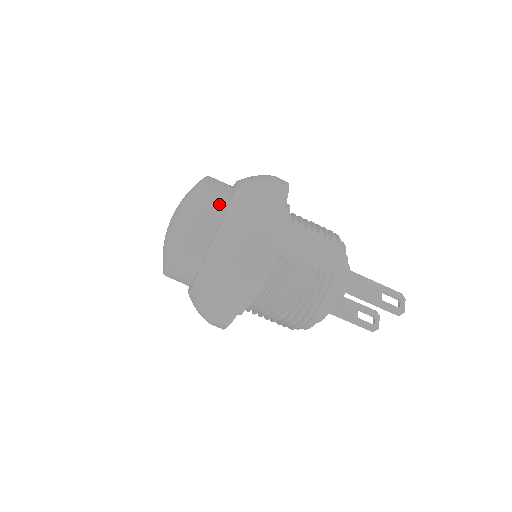
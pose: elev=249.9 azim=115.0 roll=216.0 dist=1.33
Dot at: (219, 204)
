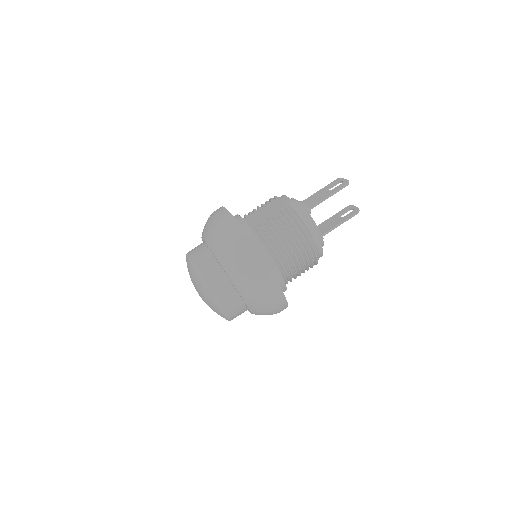
Dot at: (202, 249)
